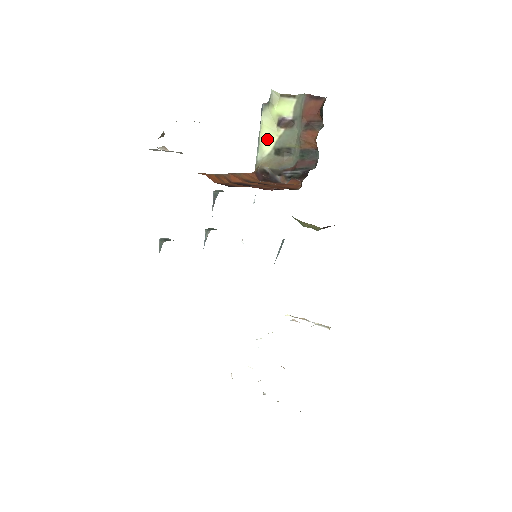
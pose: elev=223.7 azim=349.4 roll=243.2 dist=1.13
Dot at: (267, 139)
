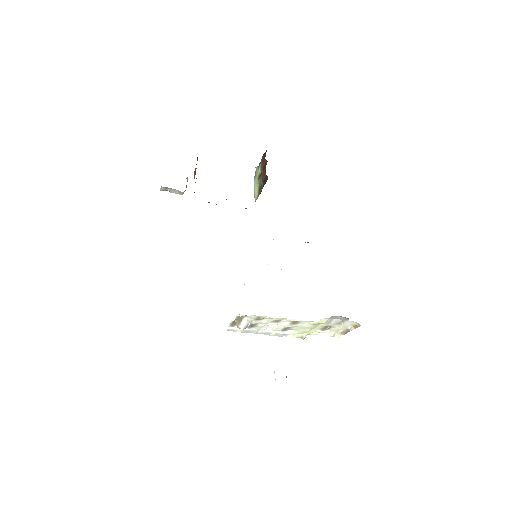
Dot at: (256, 190)
